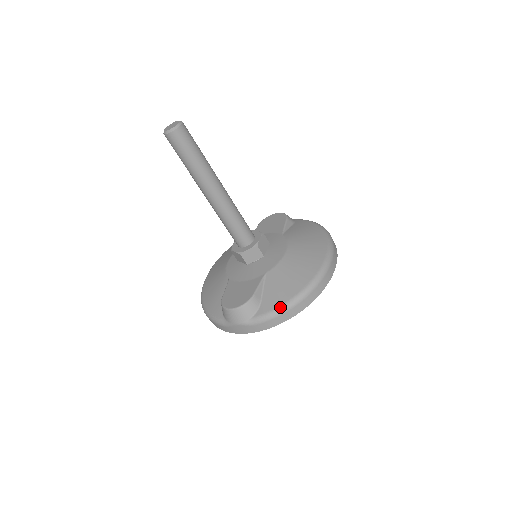
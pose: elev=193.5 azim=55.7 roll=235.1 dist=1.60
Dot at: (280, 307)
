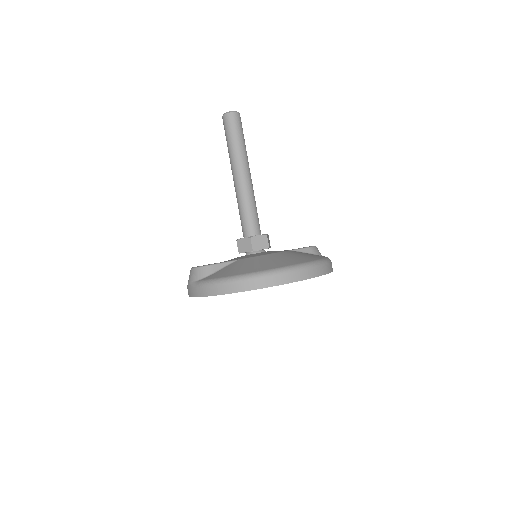
Dot at: (217, 279)
